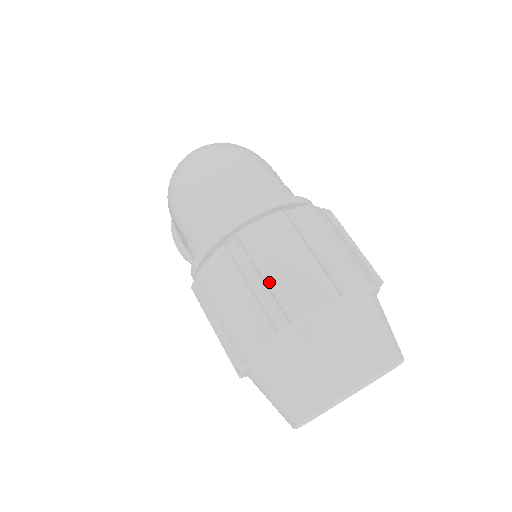
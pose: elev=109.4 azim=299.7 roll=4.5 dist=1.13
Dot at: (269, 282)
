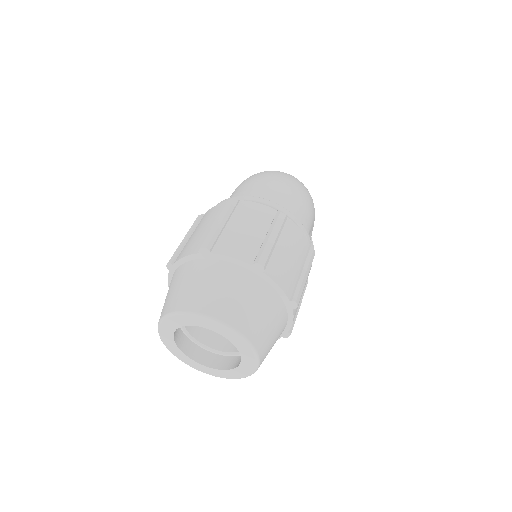
Dot at: (226, 228)
